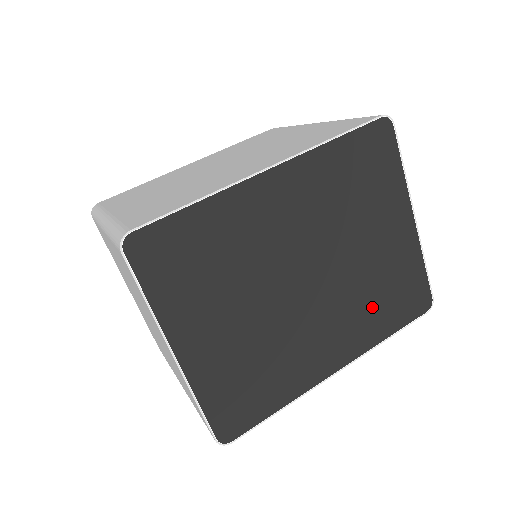
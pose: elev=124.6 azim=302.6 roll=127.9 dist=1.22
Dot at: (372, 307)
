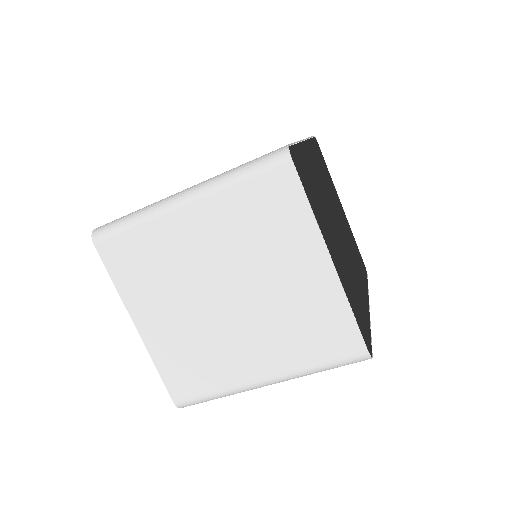
Dot at: (357, 260)
